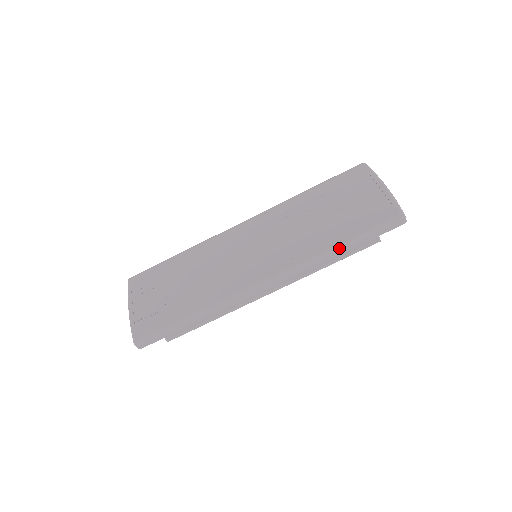
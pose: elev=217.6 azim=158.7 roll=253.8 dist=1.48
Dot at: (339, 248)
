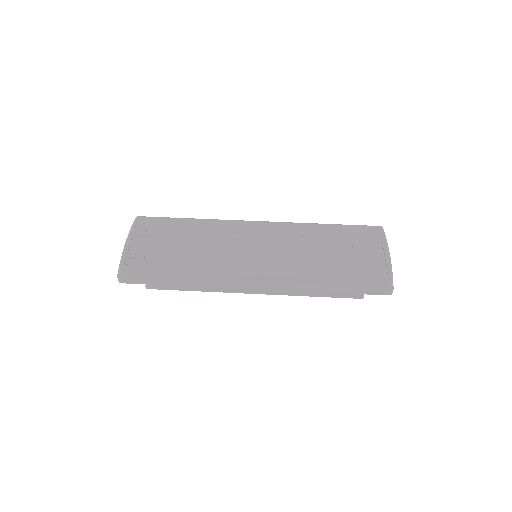
Dot at: (328, 287)
